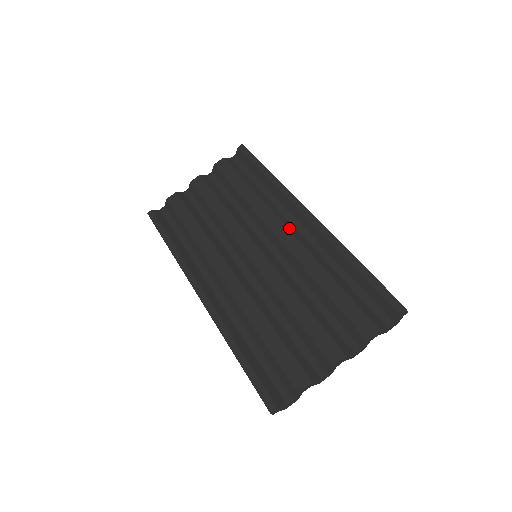
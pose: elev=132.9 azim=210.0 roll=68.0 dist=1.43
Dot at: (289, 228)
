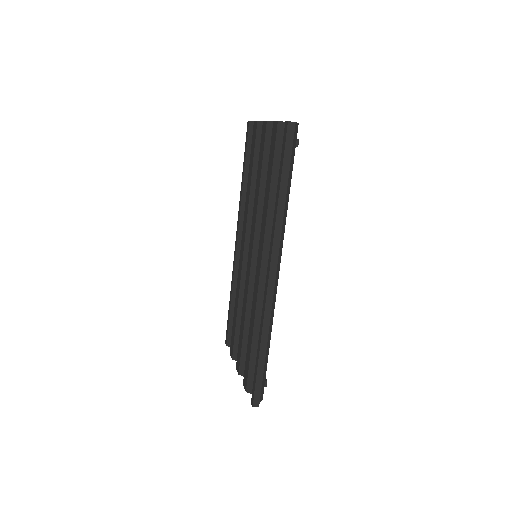
Dot at: (262, 269)
